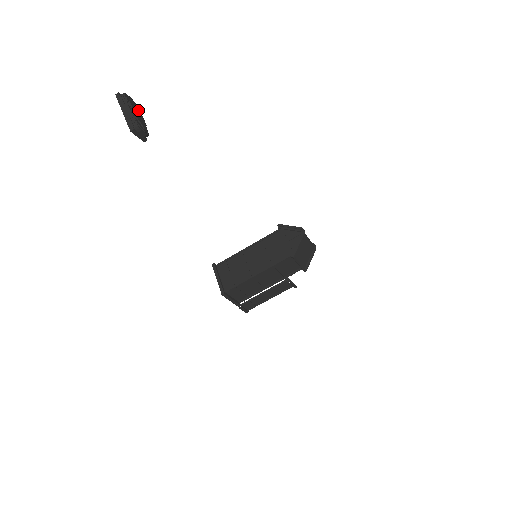
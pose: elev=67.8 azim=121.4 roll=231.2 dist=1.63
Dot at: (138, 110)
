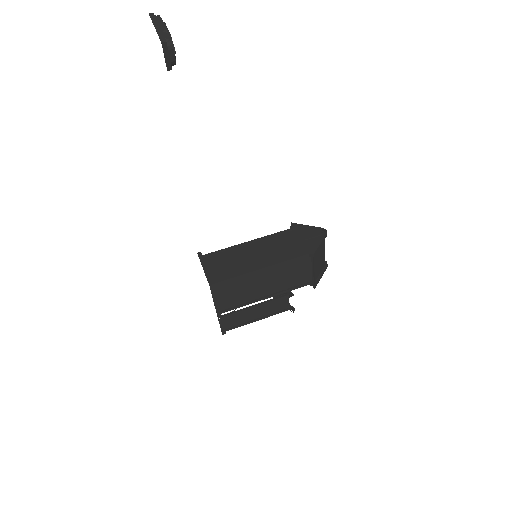
Dot at: occluded
